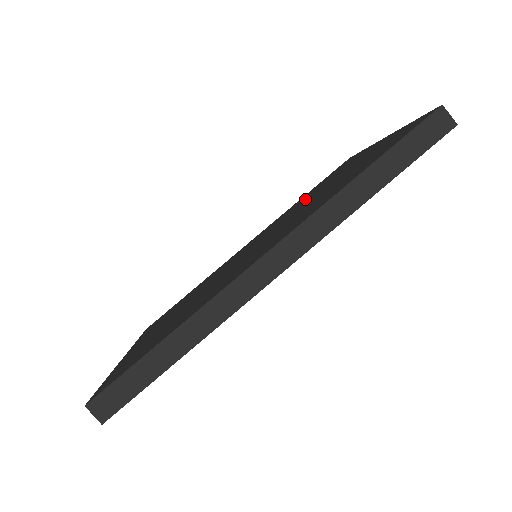
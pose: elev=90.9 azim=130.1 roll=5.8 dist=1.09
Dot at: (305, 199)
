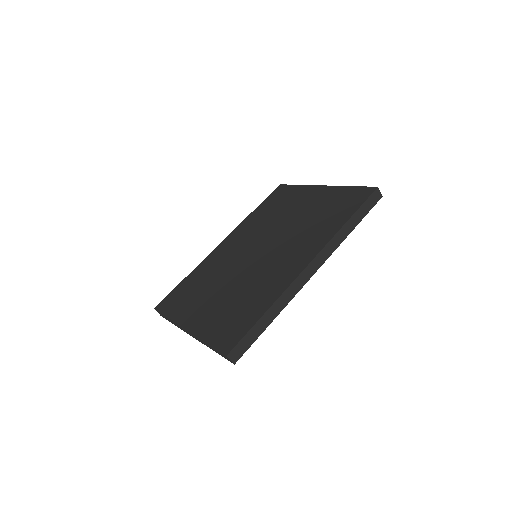
Dot at: (271, 216)
